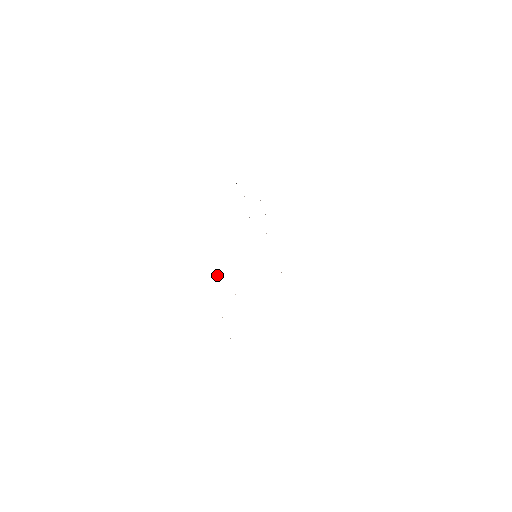
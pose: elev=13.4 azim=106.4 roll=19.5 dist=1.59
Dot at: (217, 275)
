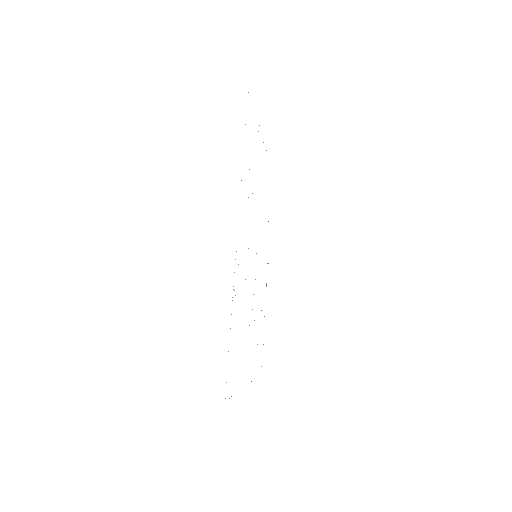
Dot at: occluded
